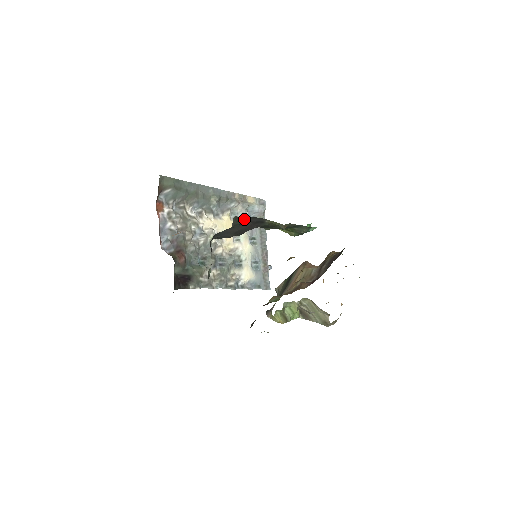
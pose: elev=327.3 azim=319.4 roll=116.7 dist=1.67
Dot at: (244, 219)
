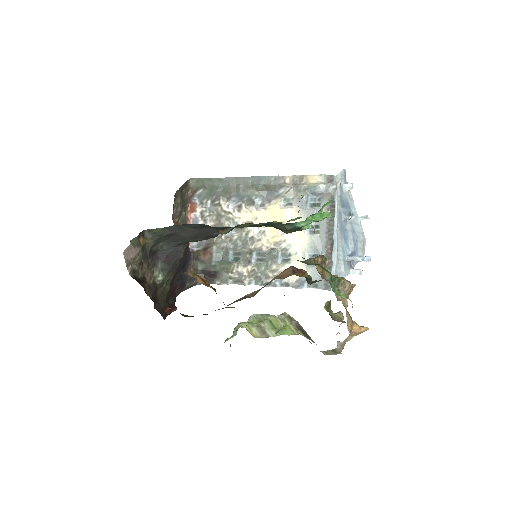
Dot at: (170, 228)
